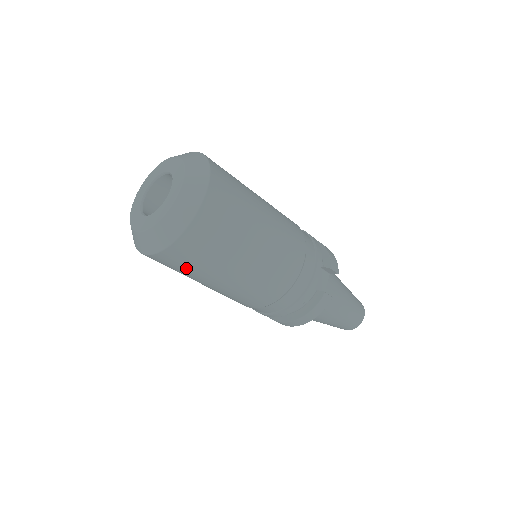
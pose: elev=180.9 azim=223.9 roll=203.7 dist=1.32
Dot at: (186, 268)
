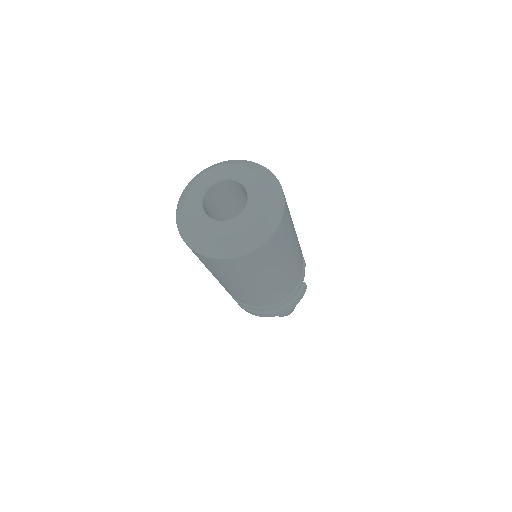
Dot at: (249, 269)
